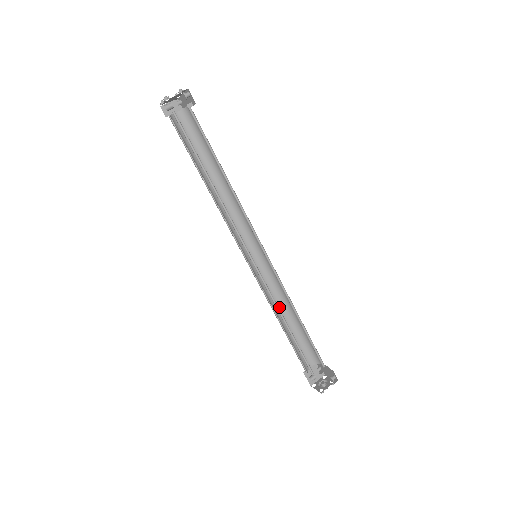
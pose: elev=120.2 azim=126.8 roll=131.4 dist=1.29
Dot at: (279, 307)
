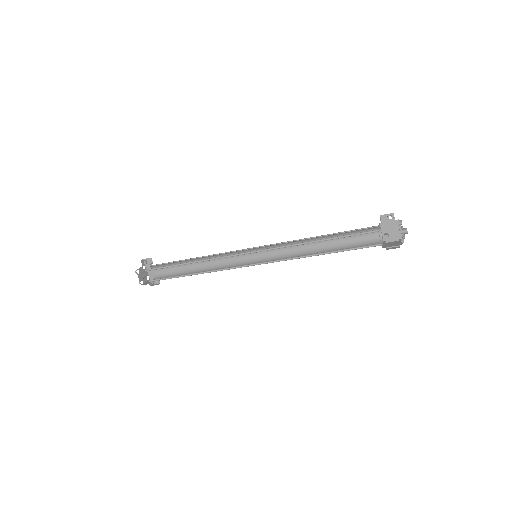
Dot at: (309, 256)
